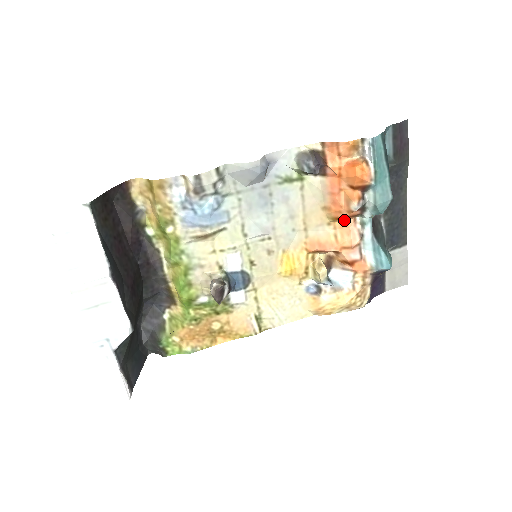
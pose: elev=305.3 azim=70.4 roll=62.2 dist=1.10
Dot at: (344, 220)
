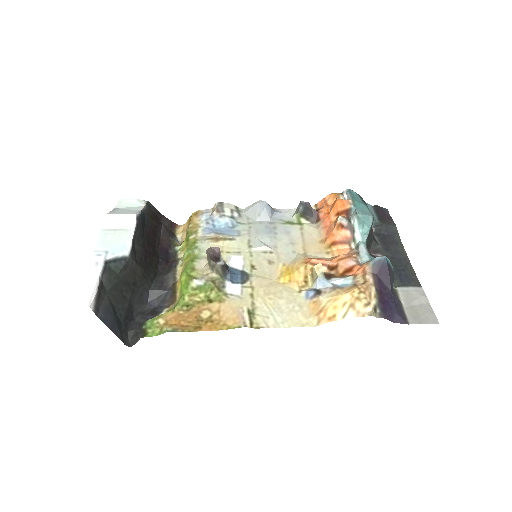
Dot at: (340, 248)
